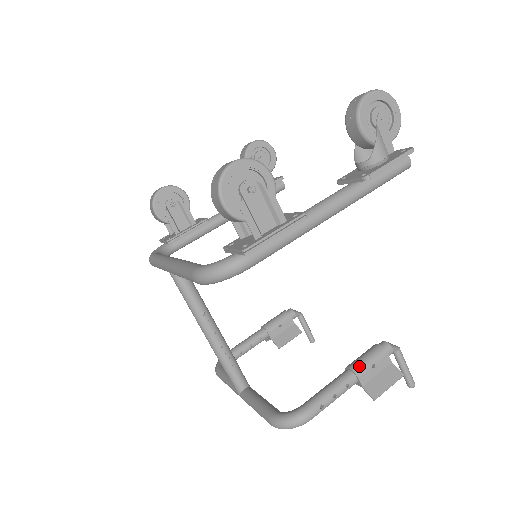
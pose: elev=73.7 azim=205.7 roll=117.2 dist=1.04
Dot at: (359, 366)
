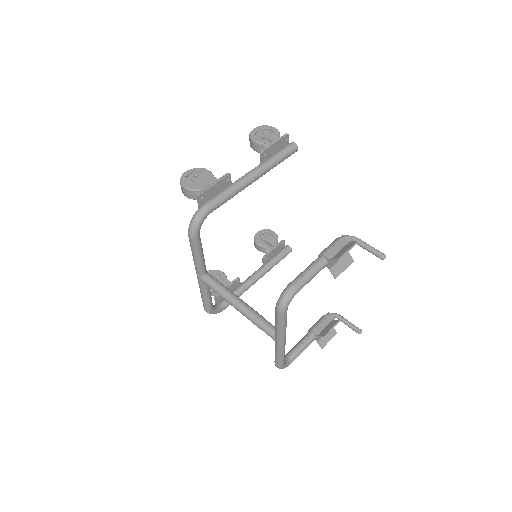
Dot at: (323, 251)
